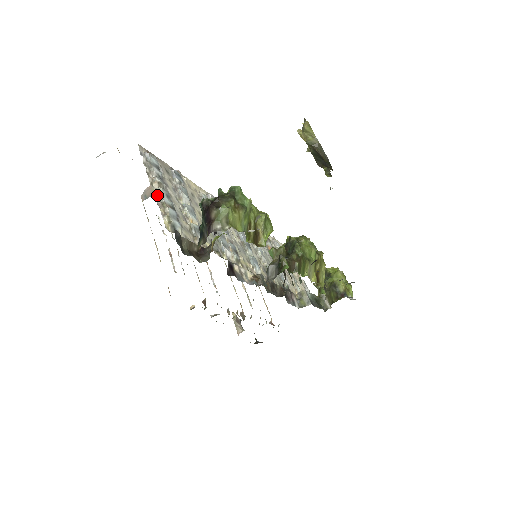
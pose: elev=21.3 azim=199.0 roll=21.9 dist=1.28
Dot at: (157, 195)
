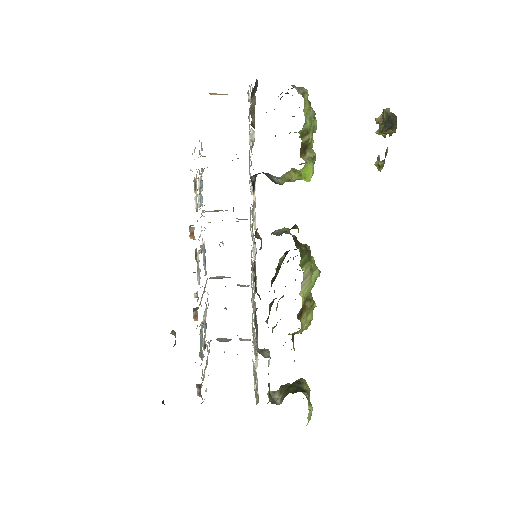
Dot at: occluded
